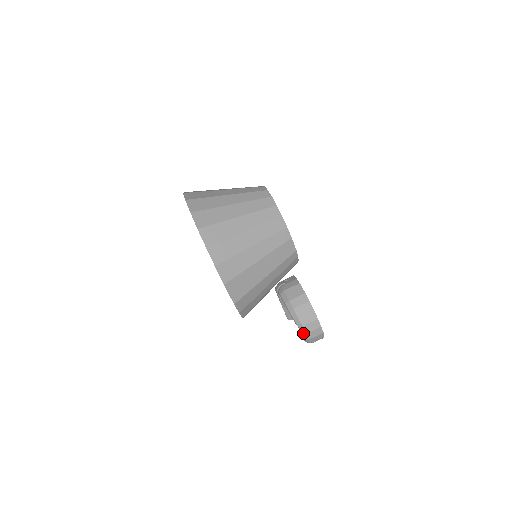
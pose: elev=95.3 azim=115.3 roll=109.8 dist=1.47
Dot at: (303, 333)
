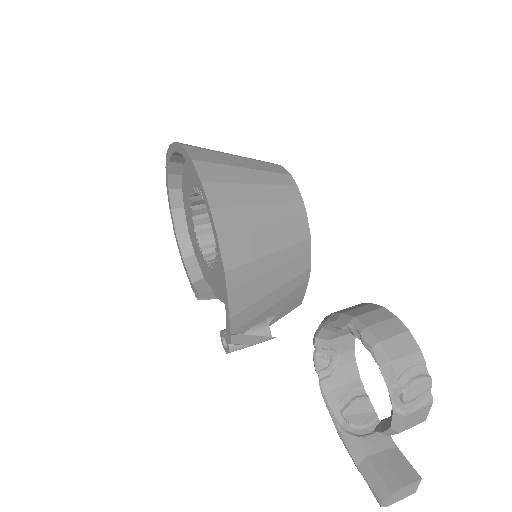
Dot at: (361, 330)
